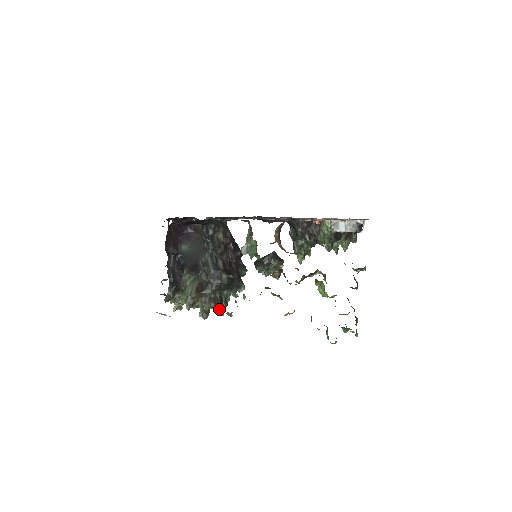
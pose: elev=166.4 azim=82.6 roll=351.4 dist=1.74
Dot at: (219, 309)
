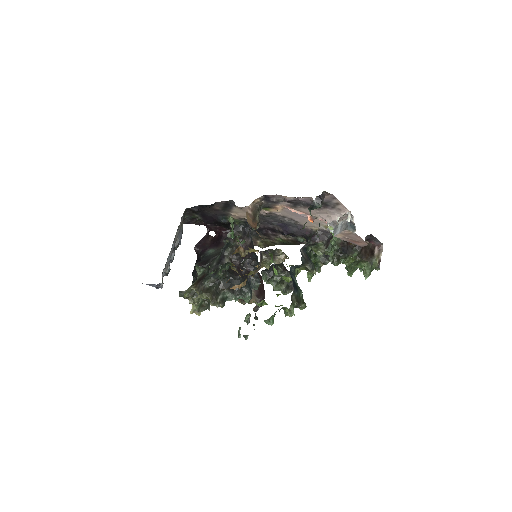
Dot at: (210, 302)
